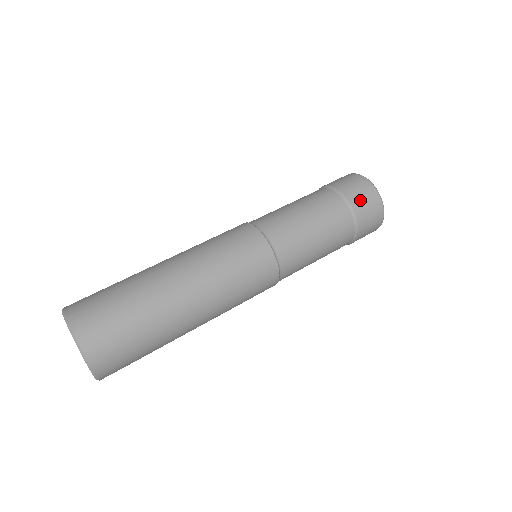
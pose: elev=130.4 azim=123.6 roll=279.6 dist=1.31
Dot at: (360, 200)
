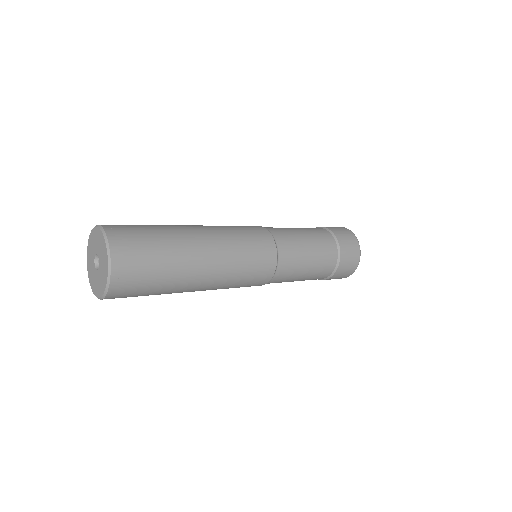
Dot at: occluded
